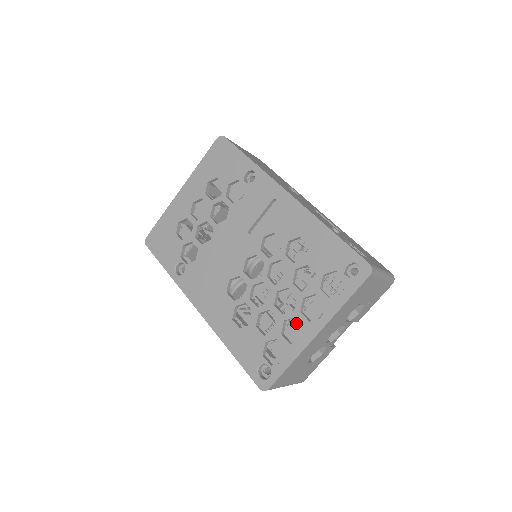
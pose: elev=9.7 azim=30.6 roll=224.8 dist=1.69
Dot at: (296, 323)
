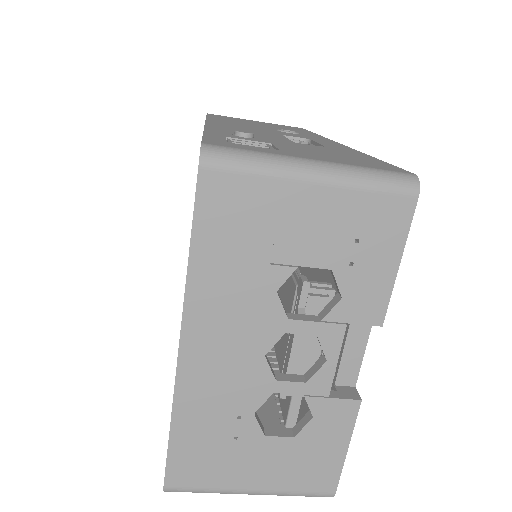
Dot at: occluded
